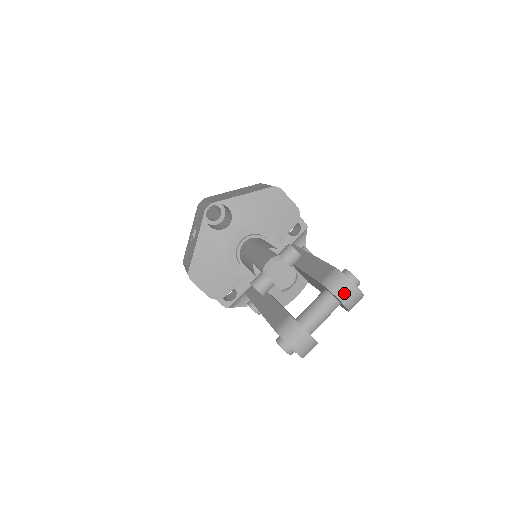
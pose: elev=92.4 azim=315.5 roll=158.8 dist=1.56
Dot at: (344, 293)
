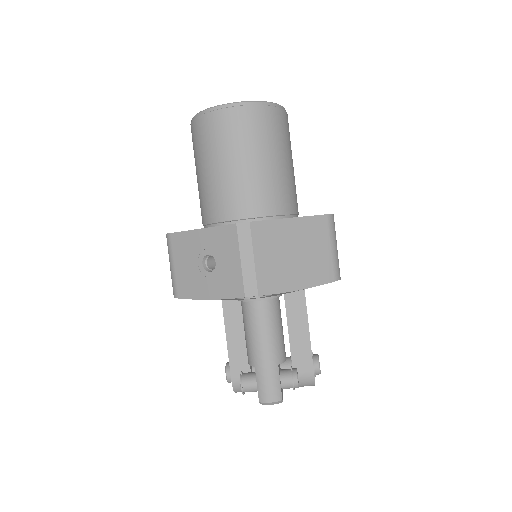
Dot at: occluded
